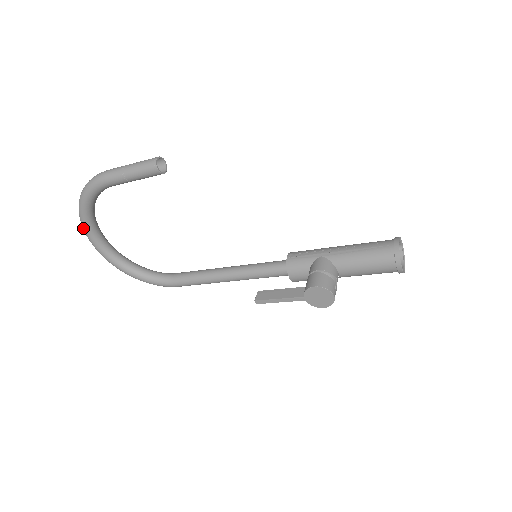
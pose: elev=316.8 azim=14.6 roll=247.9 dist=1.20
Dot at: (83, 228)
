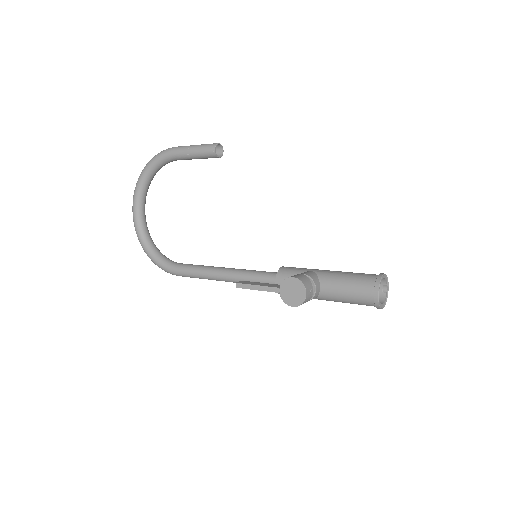
Dot at: (134, 192)
